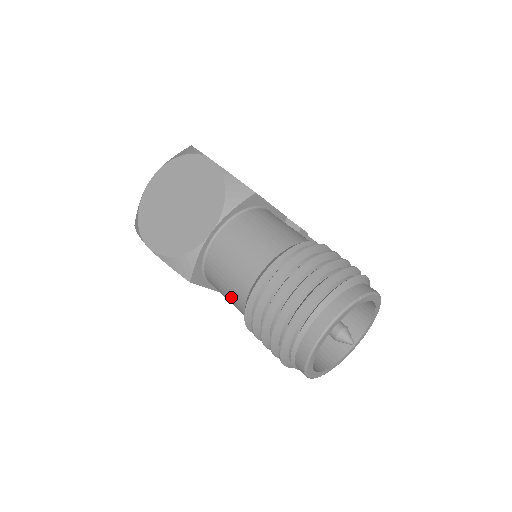
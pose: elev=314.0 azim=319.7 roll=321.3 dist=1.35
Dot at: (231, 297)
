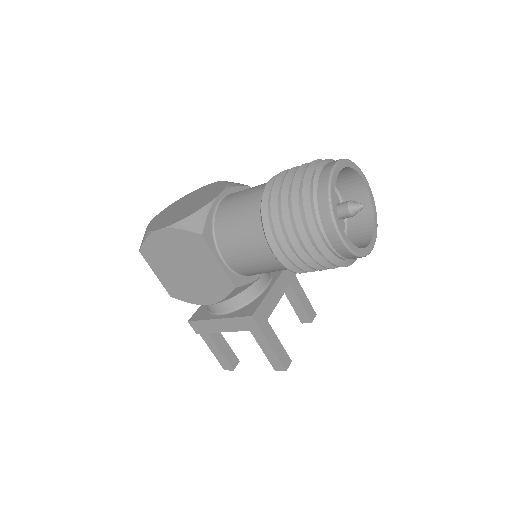
Dot at: (244, 223)
